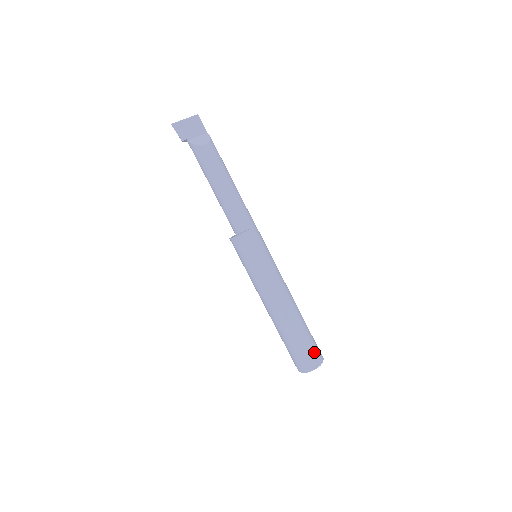
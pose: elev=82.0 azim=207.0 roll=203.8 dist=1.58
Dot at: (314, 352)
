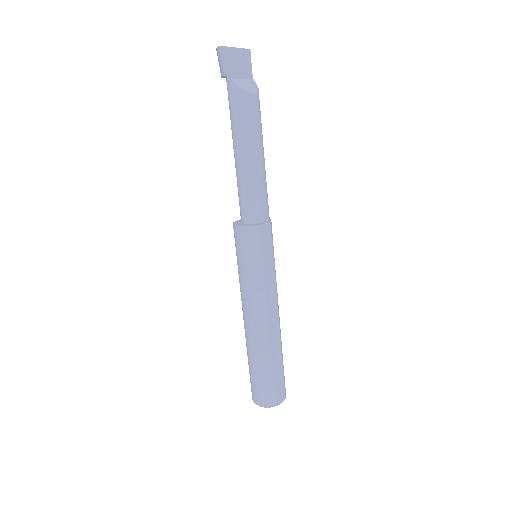
Dot at: (283, 385)
